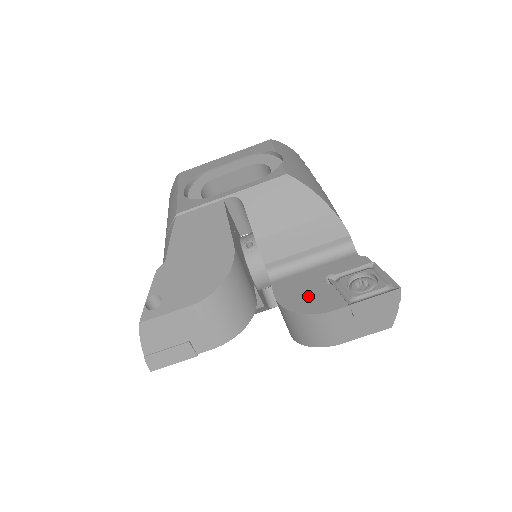
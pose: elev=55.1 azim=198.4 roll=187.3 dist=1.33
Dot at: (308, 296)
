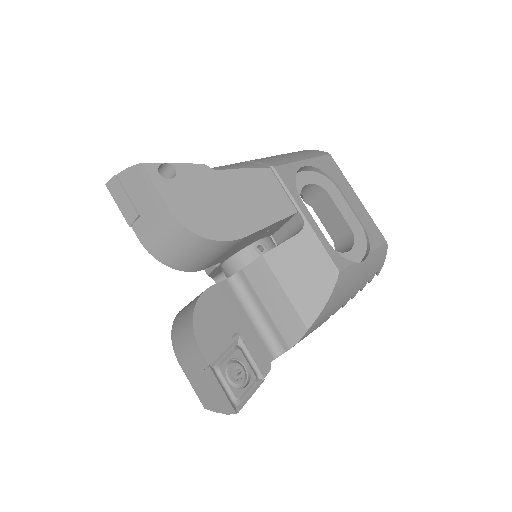
Dot at: (215, 321)
